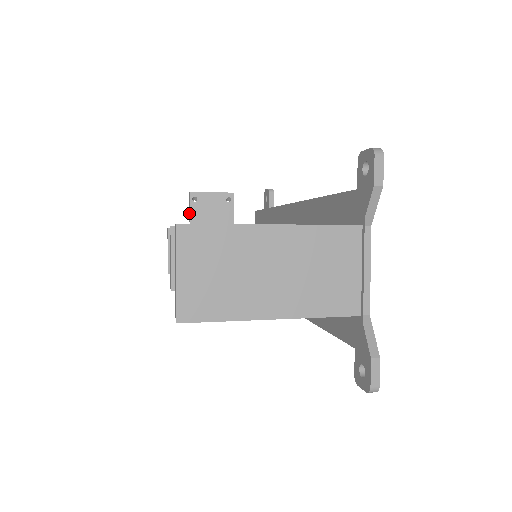
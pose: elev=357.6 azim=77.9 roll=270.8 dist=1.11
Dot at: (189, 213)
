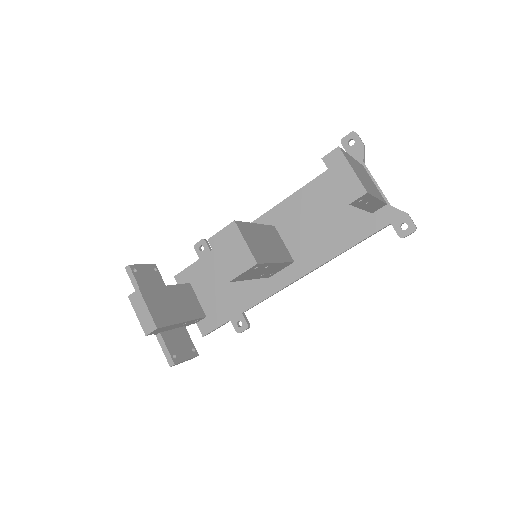
Dot at: (133, 285)
